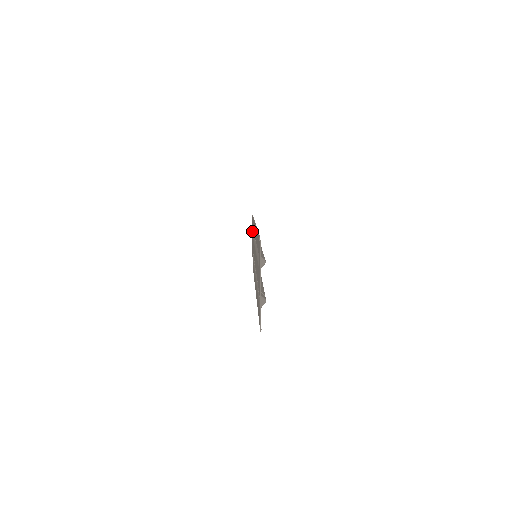
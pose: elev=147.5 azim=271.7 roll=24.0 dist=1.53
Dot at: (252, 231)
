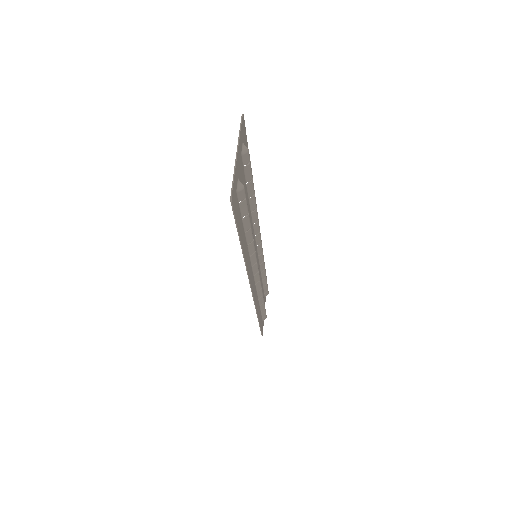
Dot at: occluded
